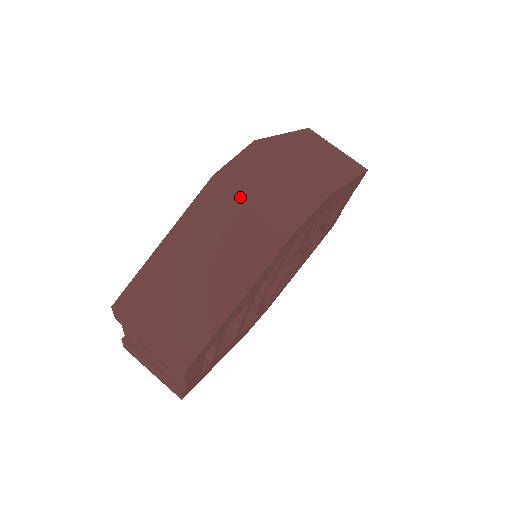
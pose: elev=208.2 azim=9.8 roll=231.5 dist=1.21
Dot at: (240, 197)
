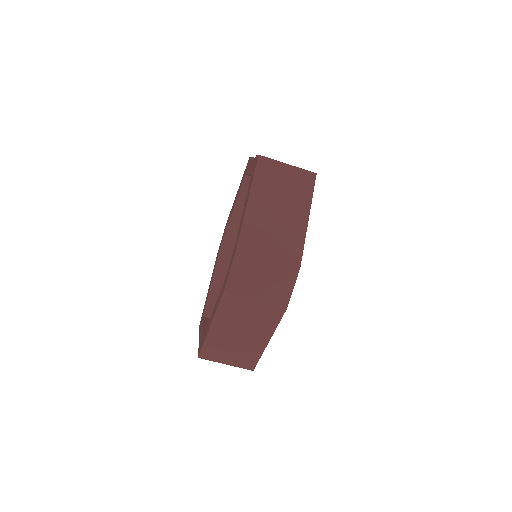
Dot at: (246, 299)
